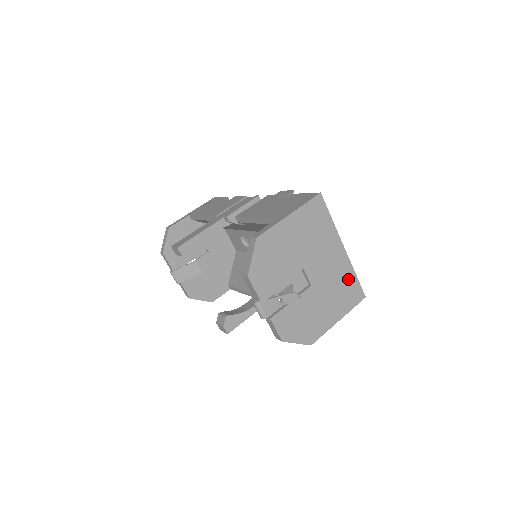
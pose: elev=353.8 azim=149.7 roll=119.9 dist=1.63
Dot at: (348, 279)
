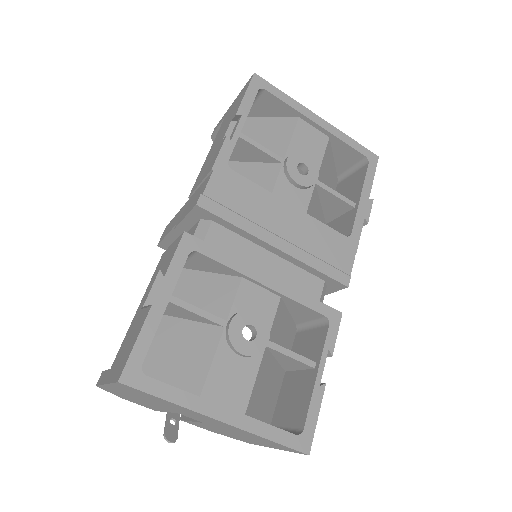
Dot at: (258, 437)
